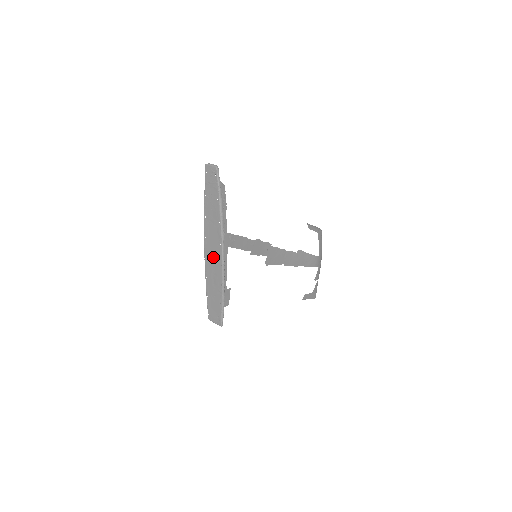
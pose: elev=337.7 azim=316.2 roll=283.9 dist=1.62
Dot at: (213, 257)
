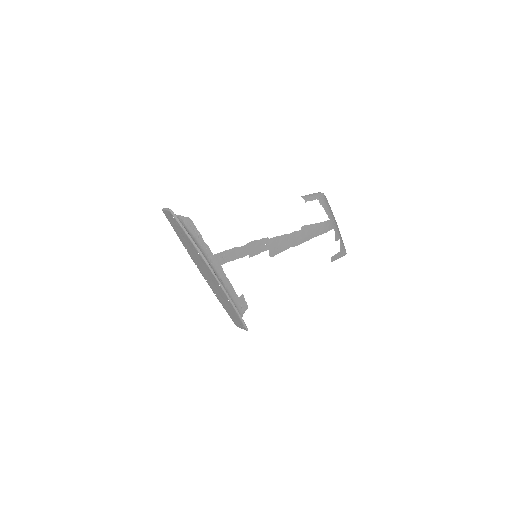
Dot at: (210, 280)
